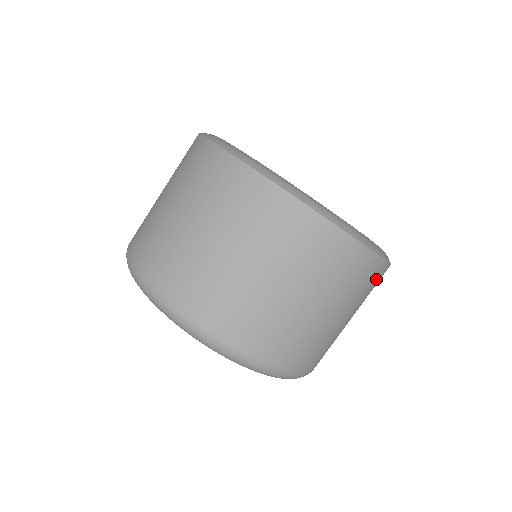
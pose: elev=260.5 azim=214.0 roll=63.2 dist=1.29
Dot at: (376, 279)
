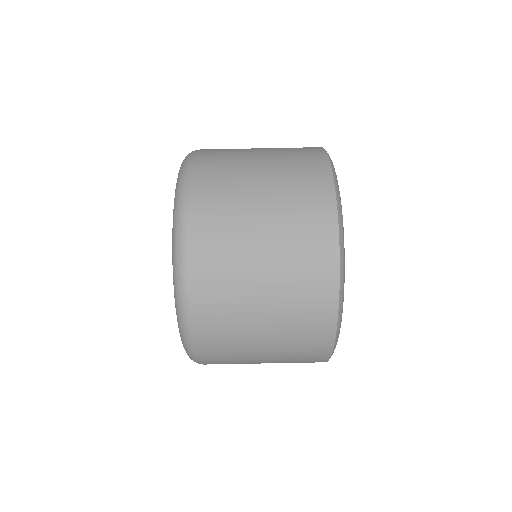
Dot at: (317, 297)
